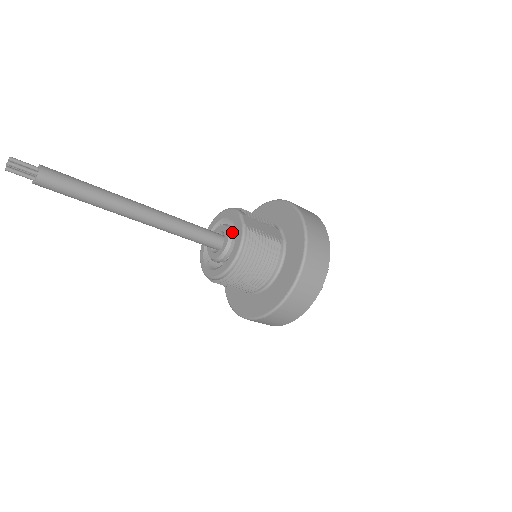
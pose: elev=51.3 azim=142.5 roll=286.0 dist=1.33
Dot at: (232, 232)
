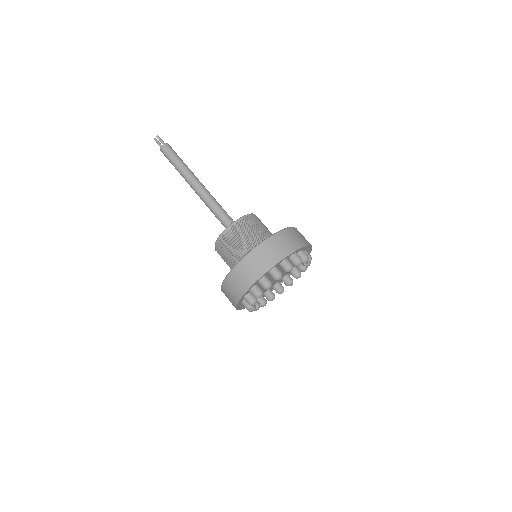
Dot at: occluded
